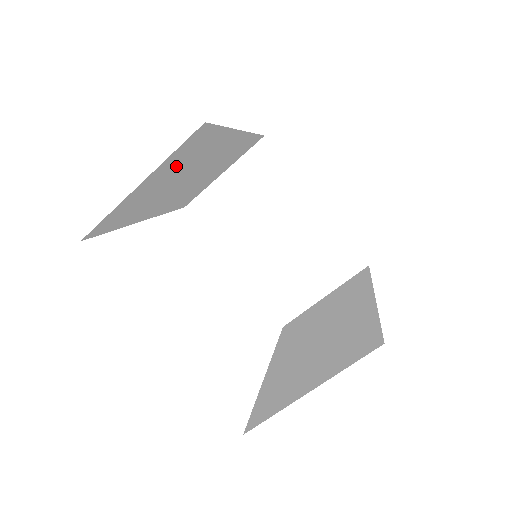
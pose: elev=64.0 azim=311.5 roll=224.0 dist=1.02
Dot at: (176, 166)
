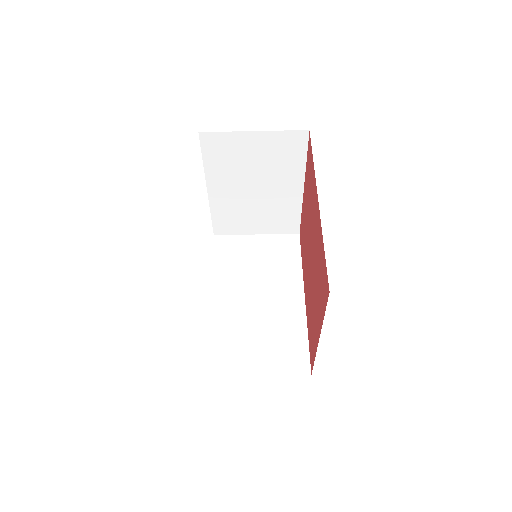
Dot at: occluded
